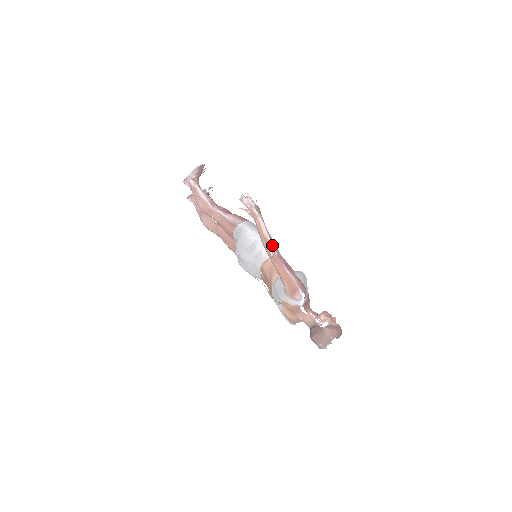
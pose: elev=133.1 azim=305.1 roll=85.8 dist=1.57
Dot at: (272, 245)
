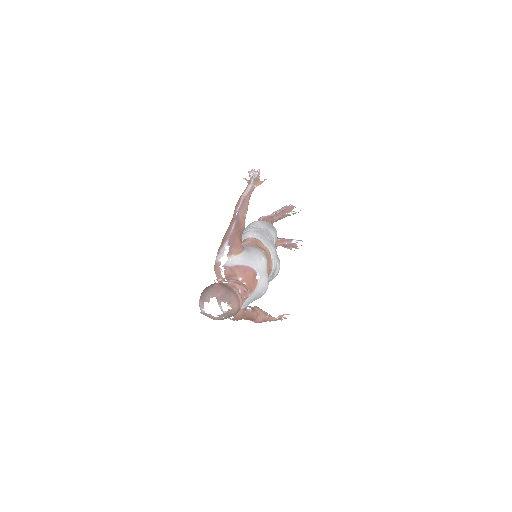
Dot at: (239, 203)
